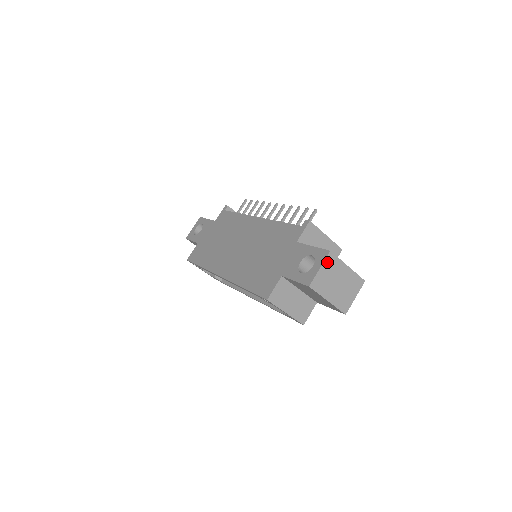
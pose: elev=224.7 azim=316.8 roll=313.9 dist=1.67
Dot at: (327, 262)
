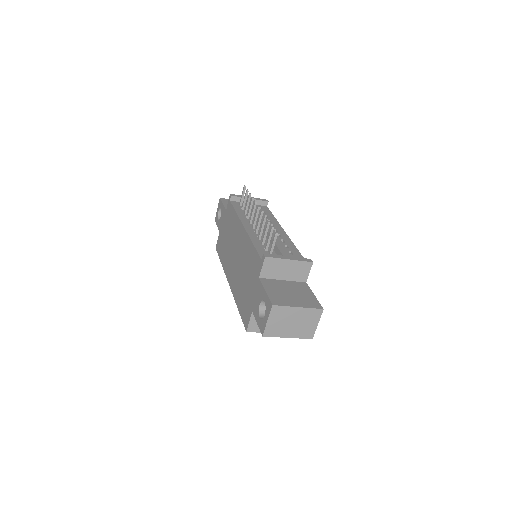
Dot at: (273, 314)
